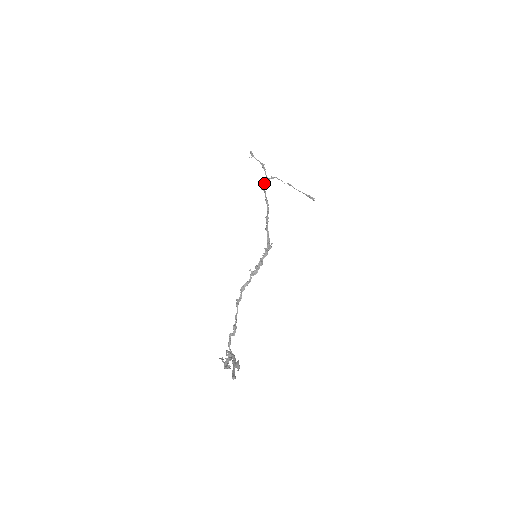
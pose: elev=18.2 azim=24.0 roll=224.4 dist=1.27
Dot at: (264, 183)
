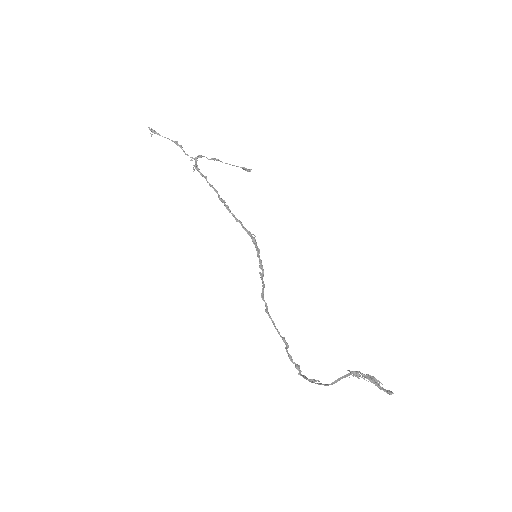
Dot at: (195, 166)
